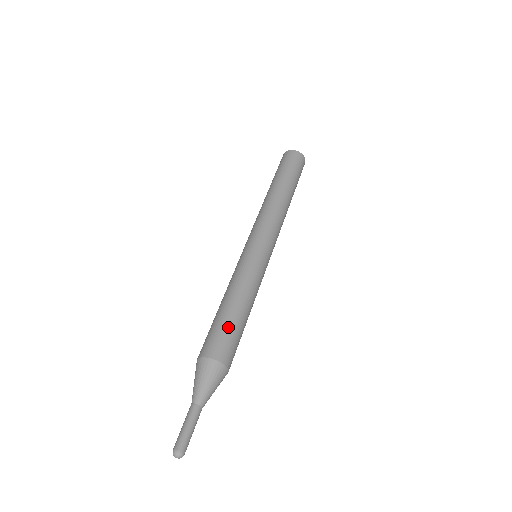
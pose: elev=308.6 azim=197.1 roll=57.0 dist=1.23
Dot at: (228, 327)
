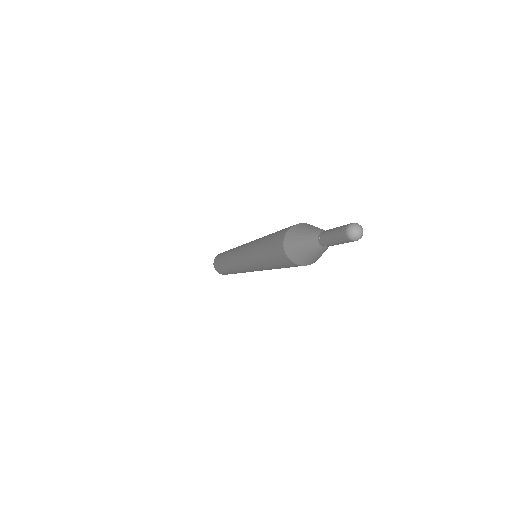
Dot at: occluded
